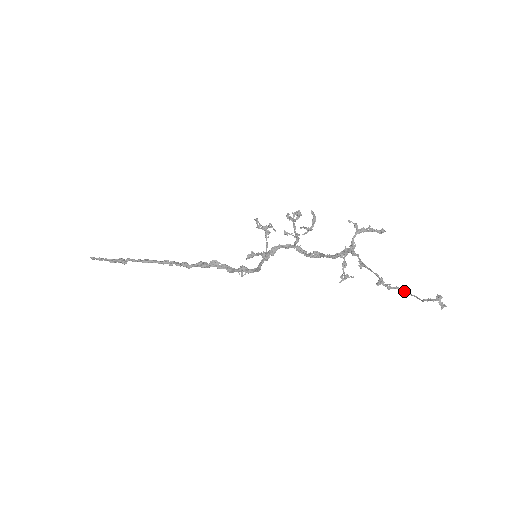
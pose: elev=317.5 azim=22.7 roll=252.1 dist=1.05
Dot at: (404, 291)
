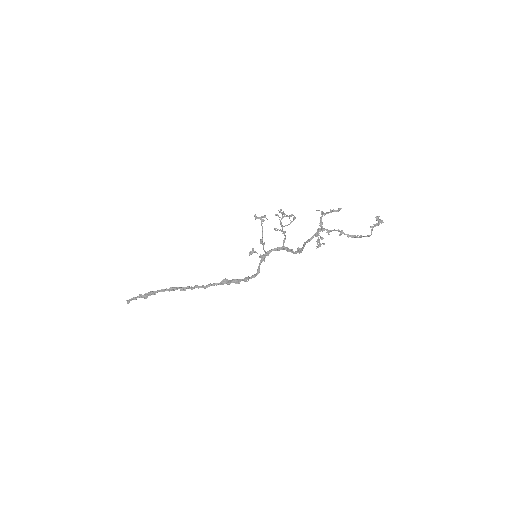
Dot at: occluded
